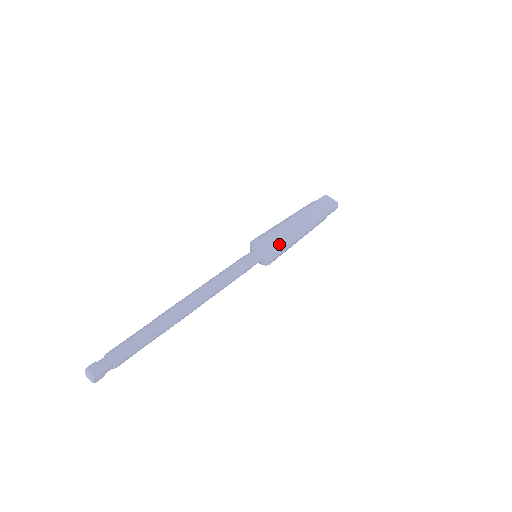
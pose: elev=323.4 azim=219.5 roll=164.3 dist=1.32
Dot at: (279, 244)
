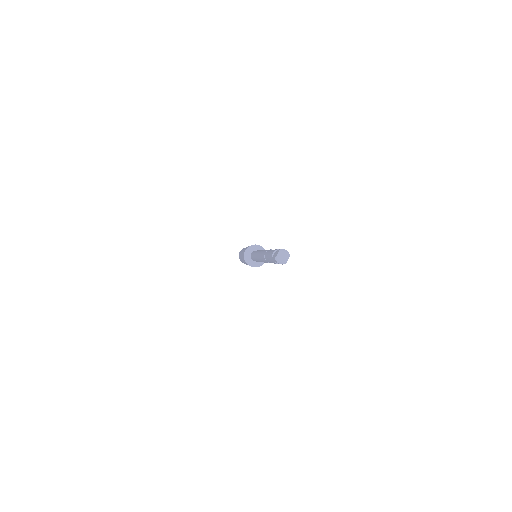
Dot at: occluded
